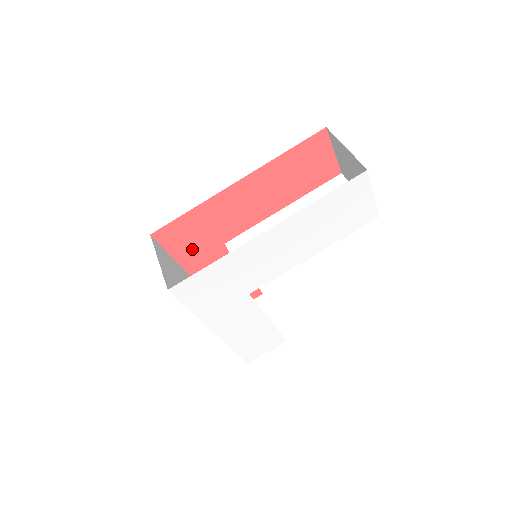
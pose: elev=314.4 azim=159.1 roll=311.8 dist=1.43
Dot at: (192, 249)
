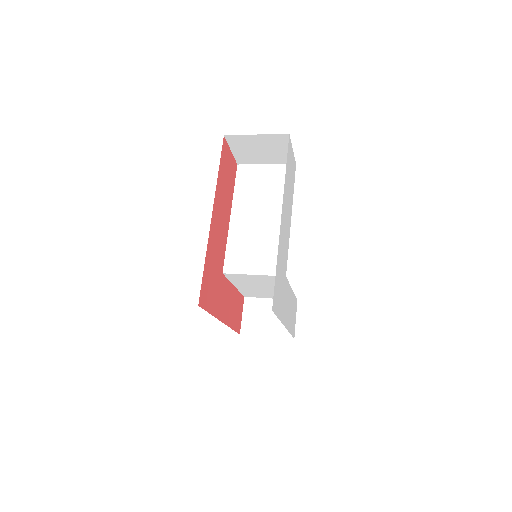
Dot at: (214, 296)
